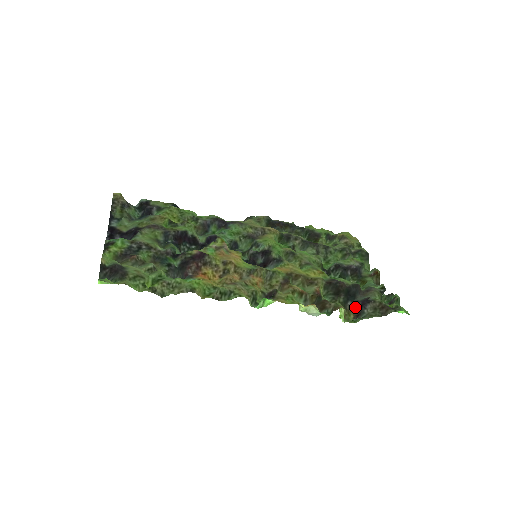
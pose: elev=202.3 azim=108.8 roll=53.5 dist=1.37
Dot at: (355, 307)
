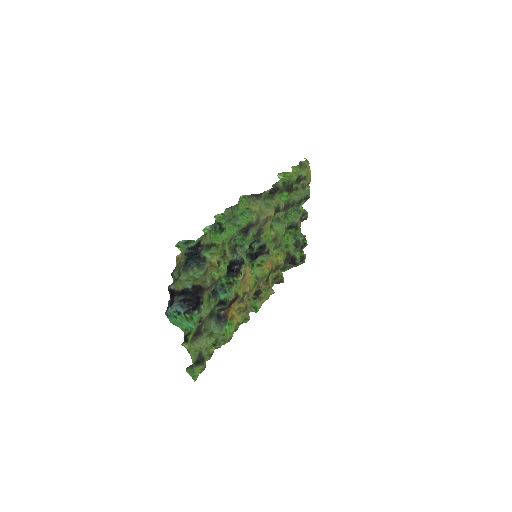
Dot at: occluded
